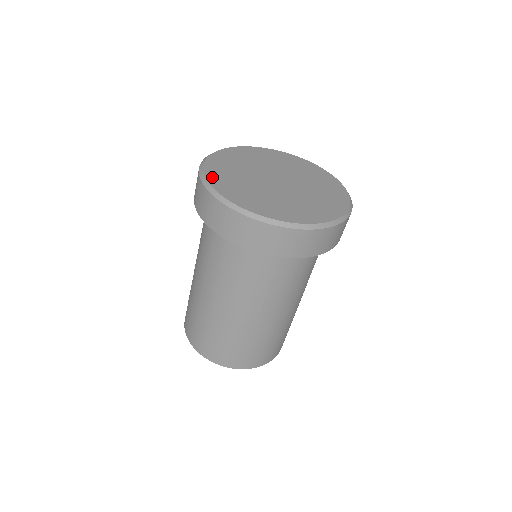
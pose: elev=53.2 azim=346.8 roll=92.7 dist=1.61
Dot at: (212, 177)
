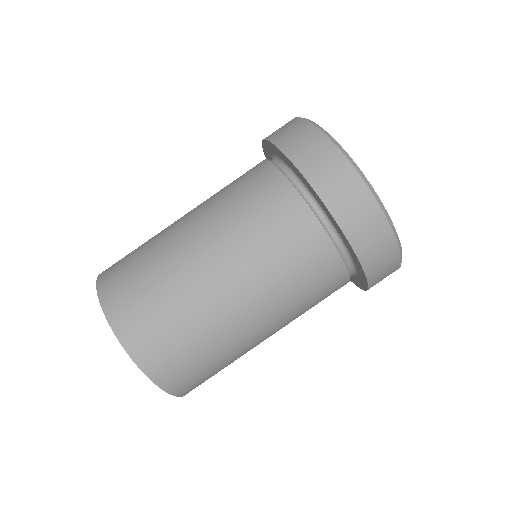
Dot at: occluded
